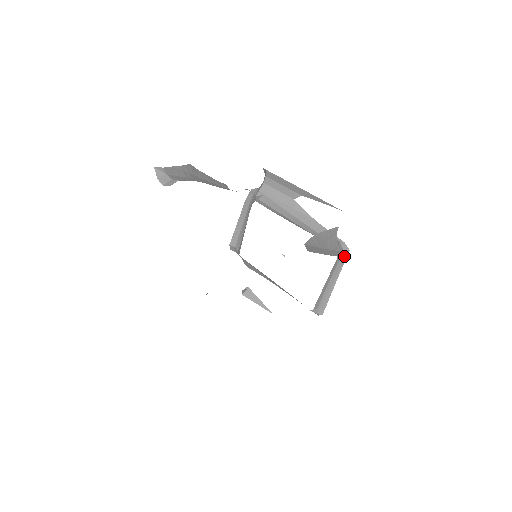
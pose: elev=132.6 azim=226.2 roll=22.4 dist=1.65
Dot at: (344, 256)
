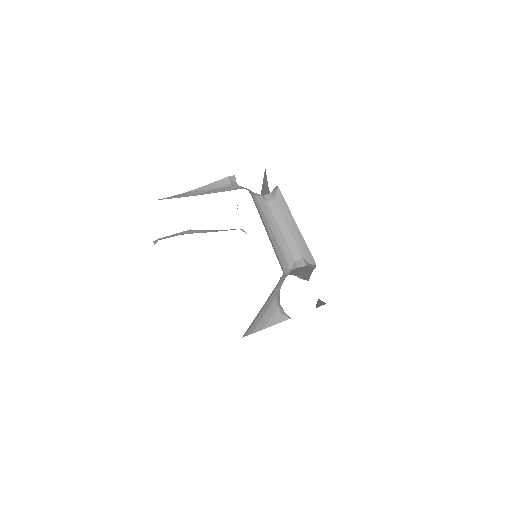
Dot at: occluded
